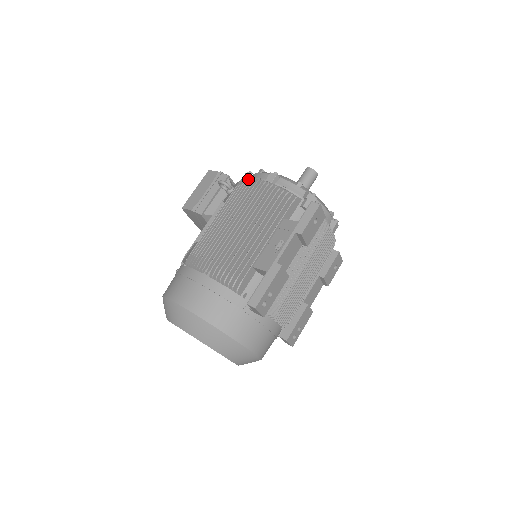
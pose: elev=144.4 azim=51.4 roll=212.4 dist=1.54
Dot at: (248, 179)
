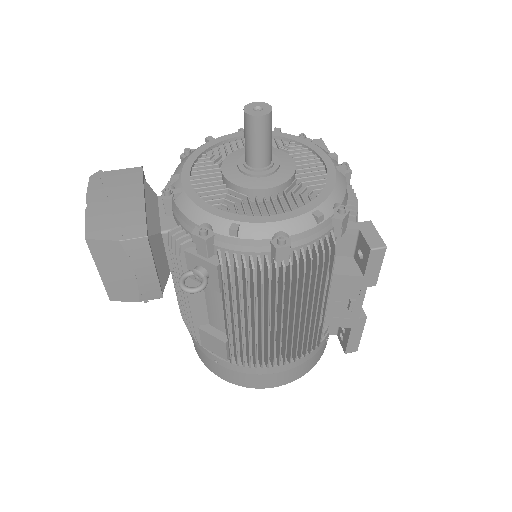
Dot at: (237, 268)
